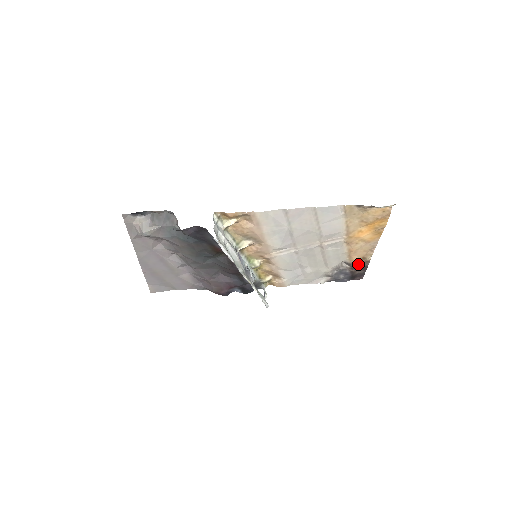
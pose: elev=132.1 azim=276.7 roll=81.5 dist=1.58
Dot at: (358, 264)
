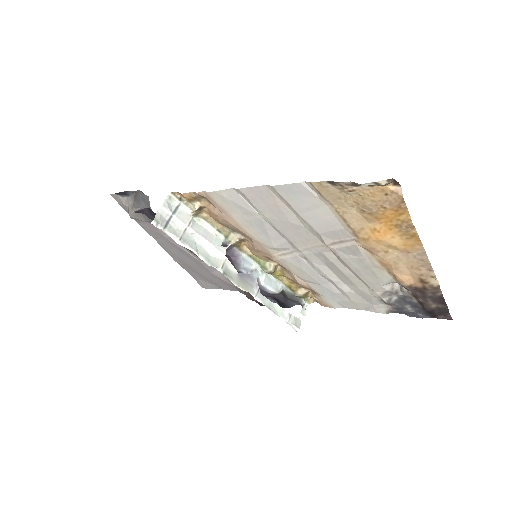
Dot at: (421, 290)
